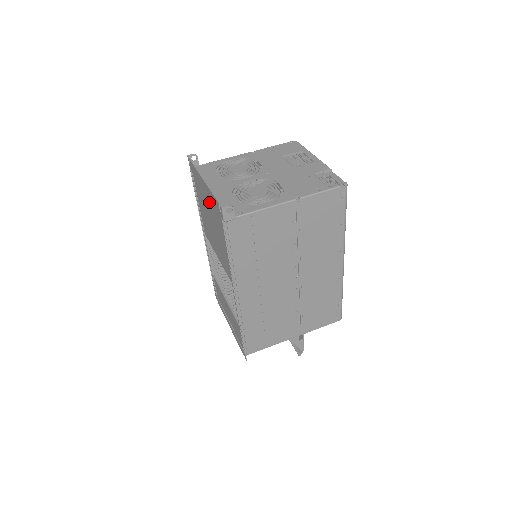
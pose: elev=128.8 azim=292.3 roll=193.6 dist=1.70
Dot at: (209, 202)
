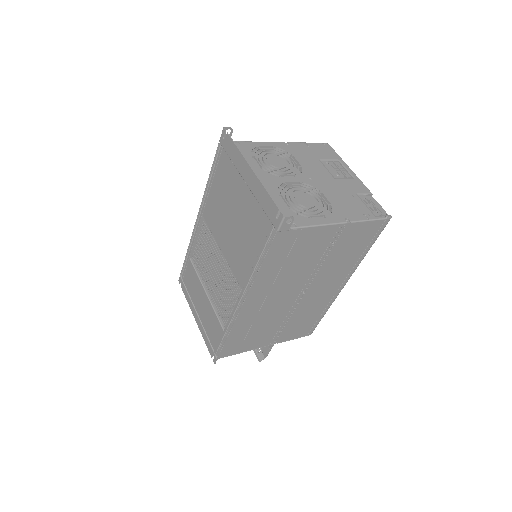
Dot at: (248, 195)
